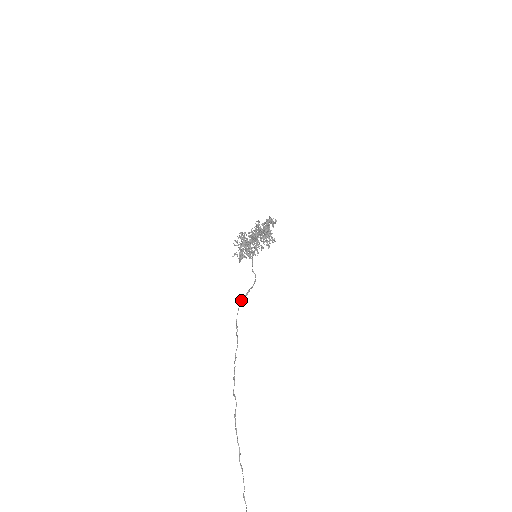
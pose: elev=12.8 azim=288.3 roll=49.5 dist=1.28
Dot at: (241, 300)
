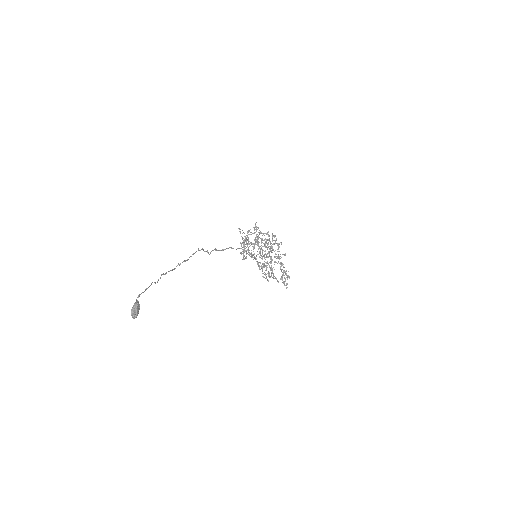
Dot at: (222, 250)
